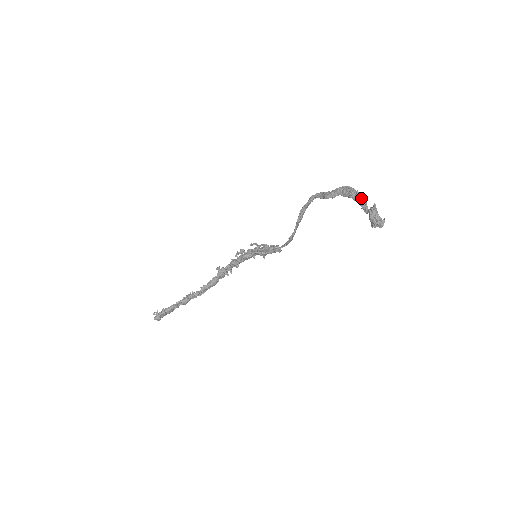
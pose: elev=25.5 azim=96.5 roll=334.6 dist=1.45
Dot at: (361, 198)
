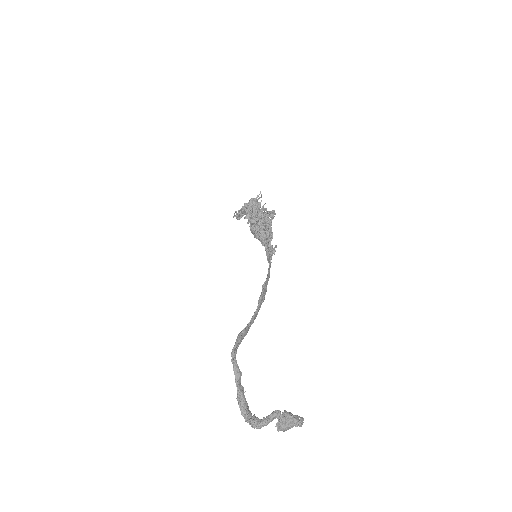
Dot at: occluded
